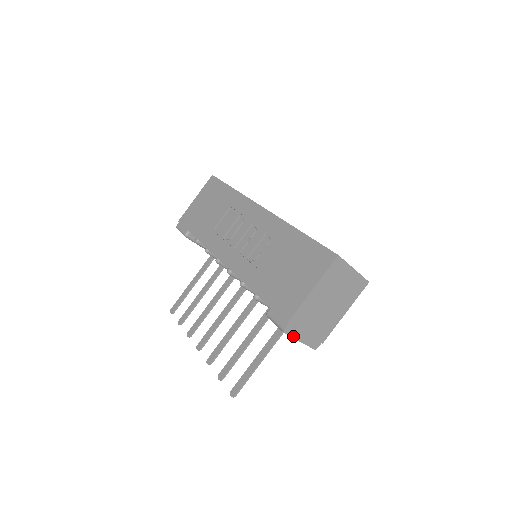
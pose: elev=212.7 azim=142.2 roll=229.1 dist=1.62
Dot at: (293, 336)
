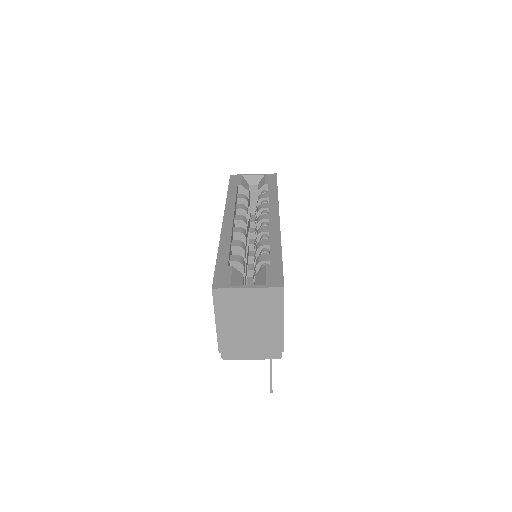
Dot at: (238, 358)
